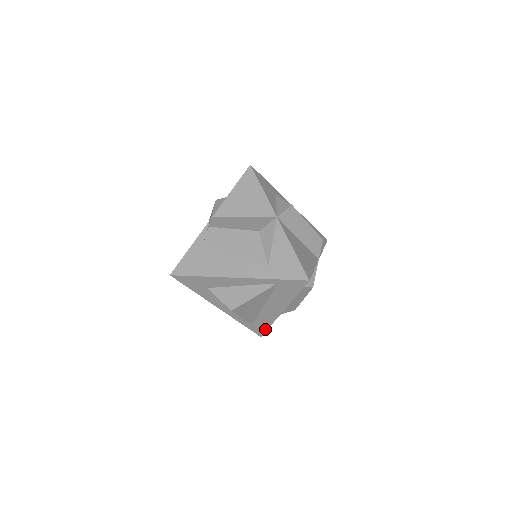
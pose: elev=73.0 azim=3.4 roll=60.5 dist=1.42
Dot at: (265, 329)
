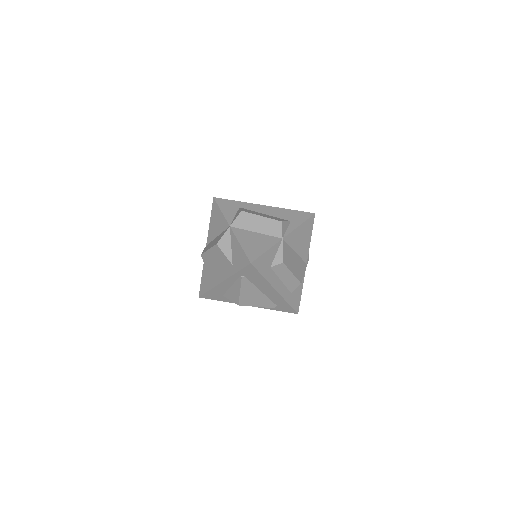
Dot at: (290, 307)
